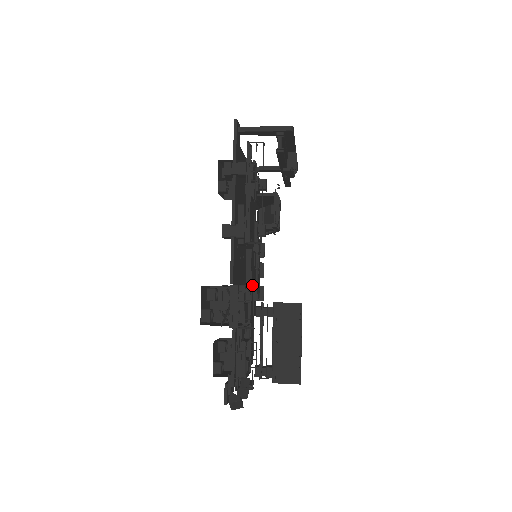
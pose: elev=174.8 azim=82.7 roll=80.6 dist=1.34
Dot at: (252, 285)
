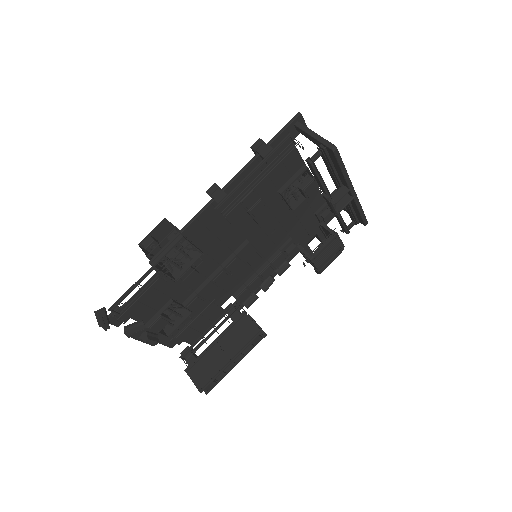
Dot at: (229, 272)
